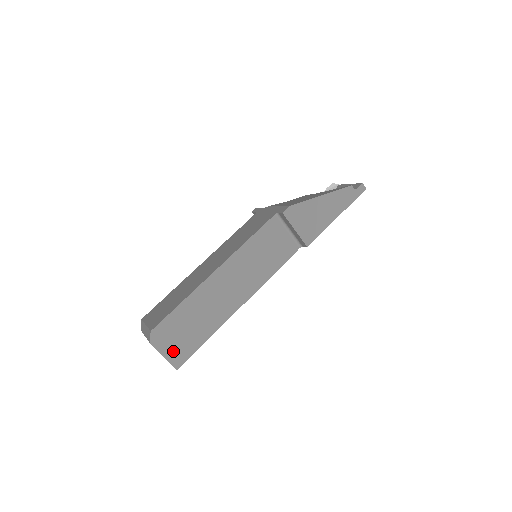
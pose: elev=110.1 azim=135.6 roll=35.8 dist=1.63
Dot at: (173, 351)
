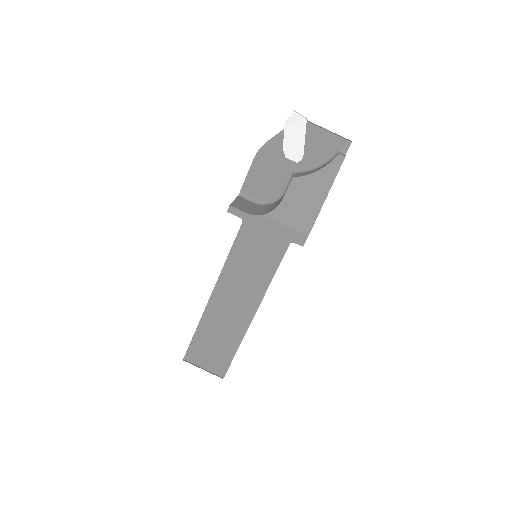
Dot at: occluded
